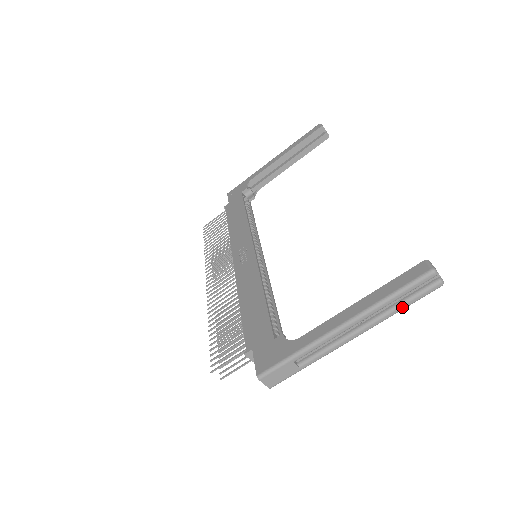
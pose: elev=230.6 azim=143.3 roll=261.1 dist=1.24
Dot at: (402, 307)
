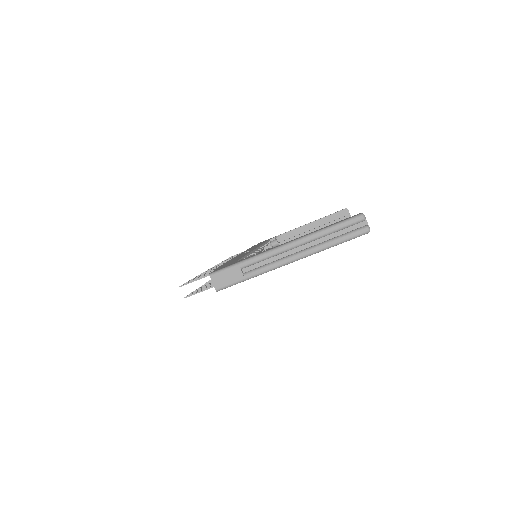
Dot at: (334, 242)
